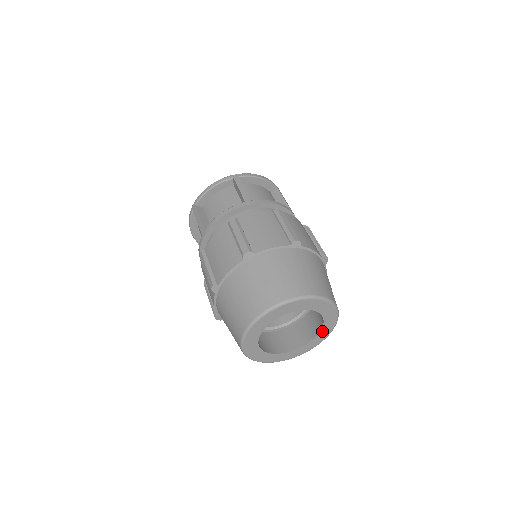
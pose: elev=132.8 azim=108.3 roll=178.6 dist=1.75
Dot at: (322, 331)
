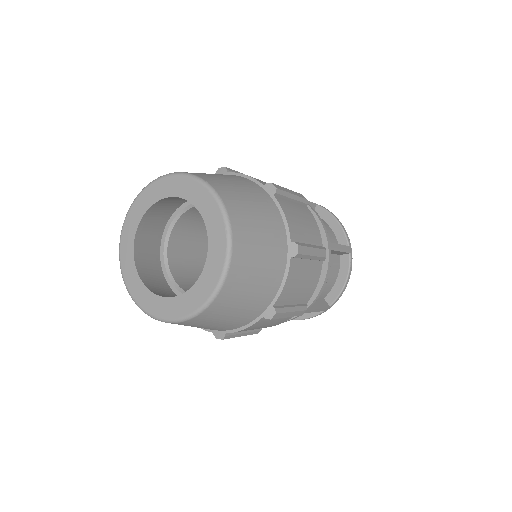
Dot at: (199, 285)
